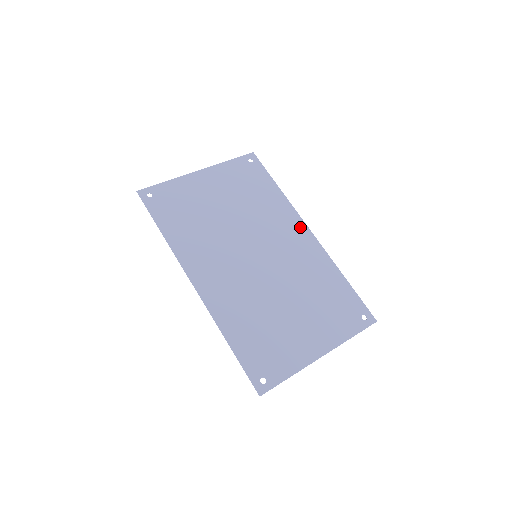
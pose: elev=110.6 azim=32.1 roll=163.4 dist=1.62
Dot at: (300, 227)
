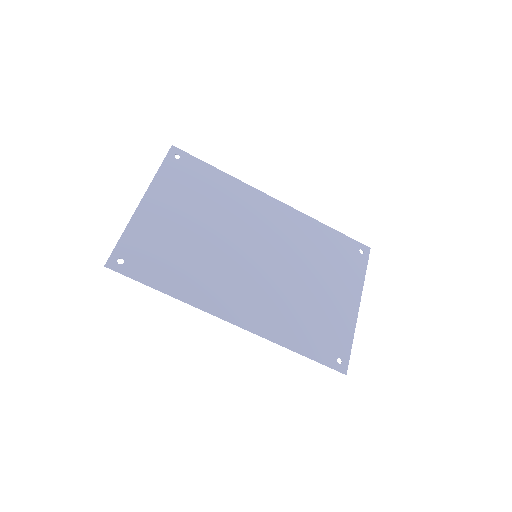
Dot at: (267, 201)
